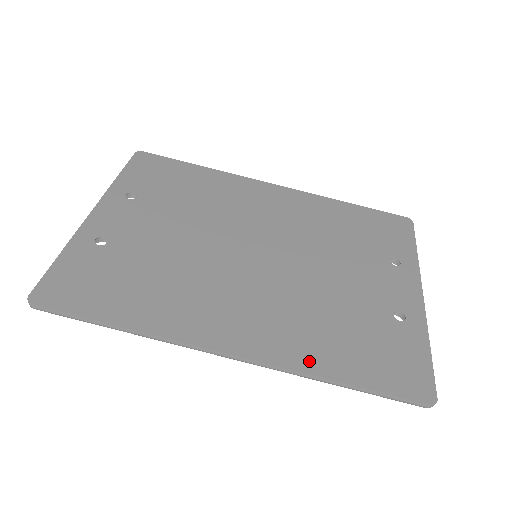
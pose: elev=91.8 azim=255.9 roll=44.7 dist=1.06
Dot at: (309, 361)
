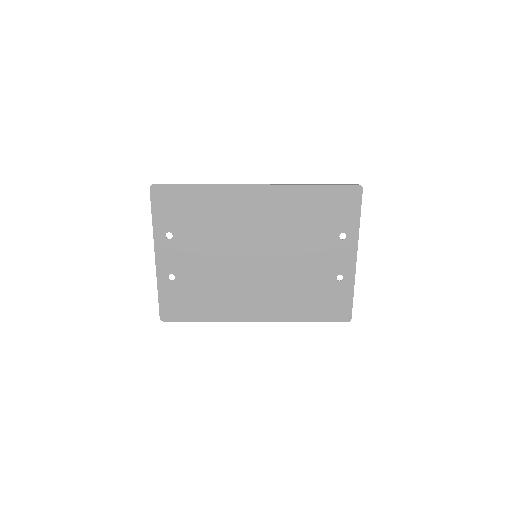
Dot at: (291, 316)
